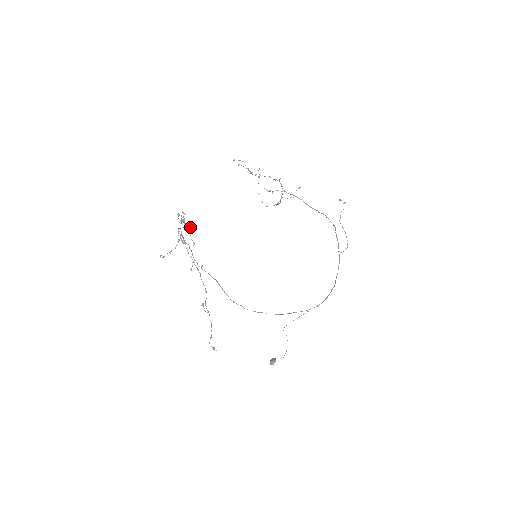
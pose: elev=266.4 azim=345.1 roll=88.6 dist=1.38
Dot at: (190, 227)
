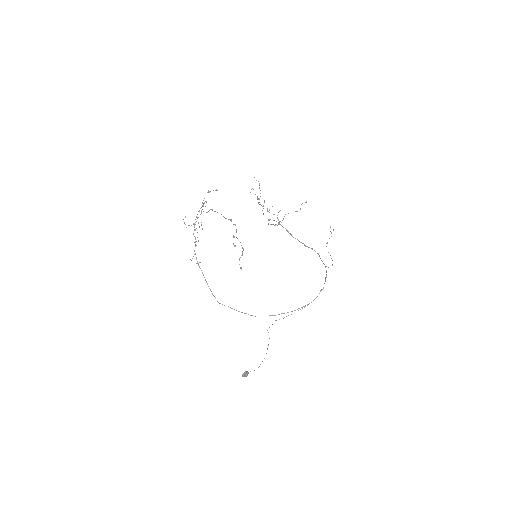
Dot at: (199, 226)
